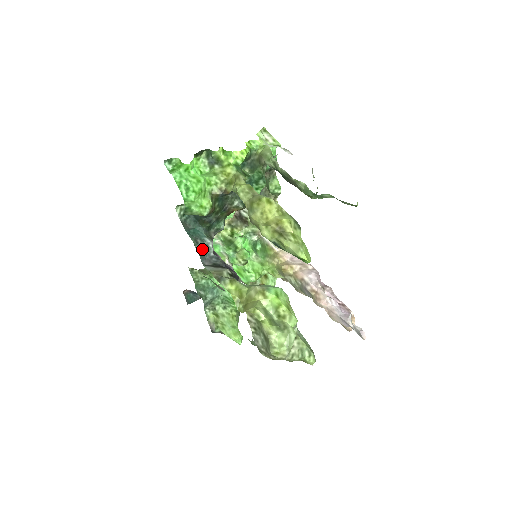
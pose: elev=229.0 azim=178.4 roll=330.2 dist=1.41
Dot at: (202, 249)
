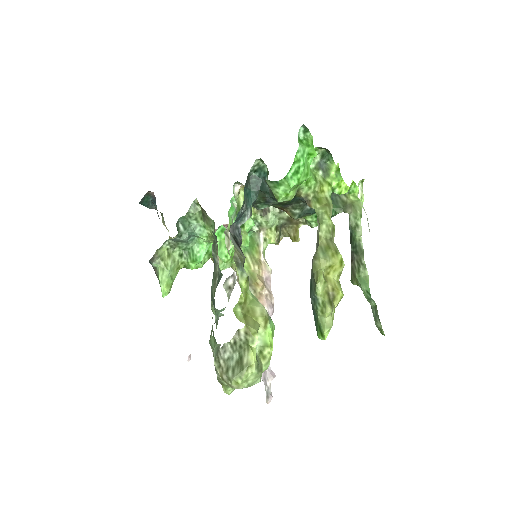
Dot at: (240, 215)
